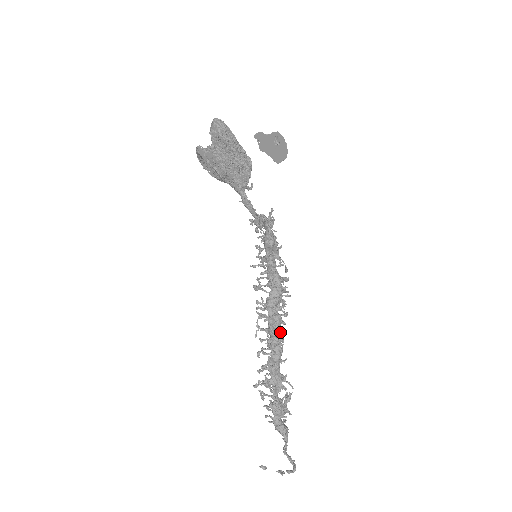
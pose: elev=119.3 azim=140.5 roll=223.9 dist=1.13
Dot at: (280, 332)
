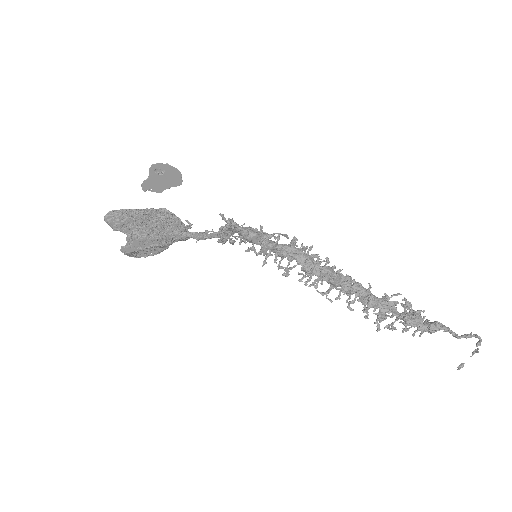
Dot at: (341, 275)
